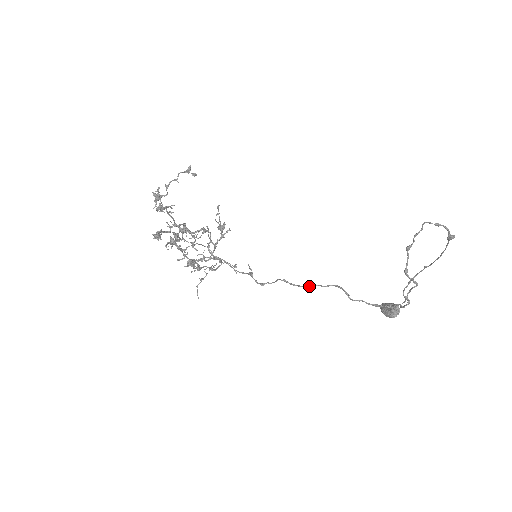
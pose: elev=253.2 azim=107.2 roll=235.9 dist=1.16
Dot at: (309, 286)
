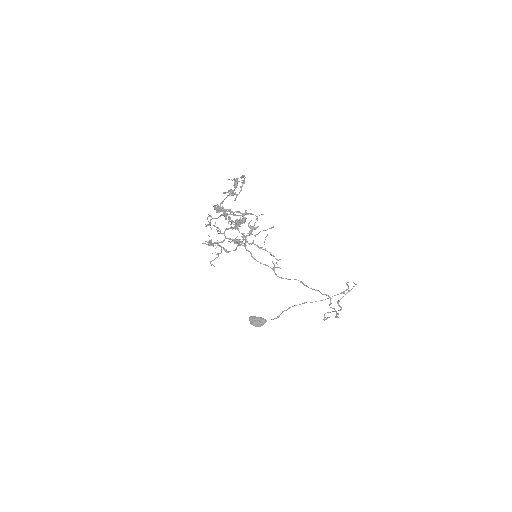
Dot at: occluded
